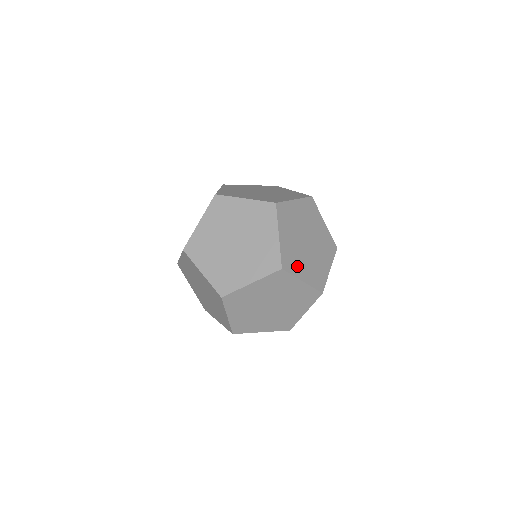
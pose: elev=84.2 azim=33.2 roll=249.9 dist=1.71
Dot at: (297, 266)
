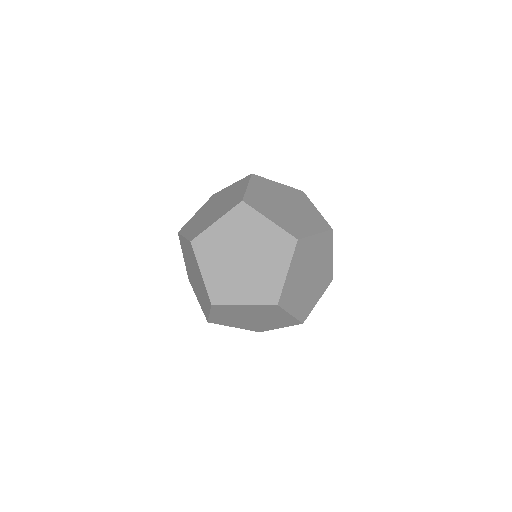
Dot at: (301, 228)
